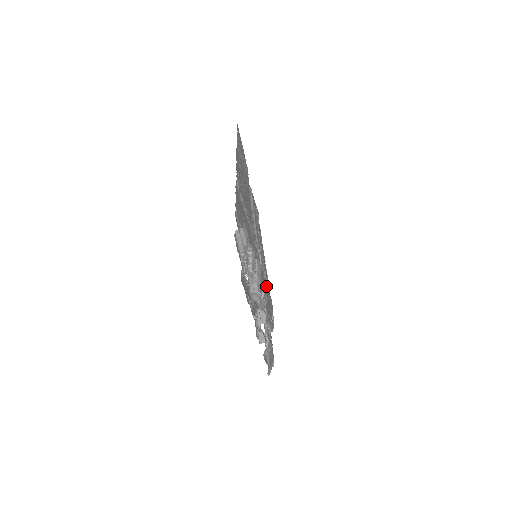
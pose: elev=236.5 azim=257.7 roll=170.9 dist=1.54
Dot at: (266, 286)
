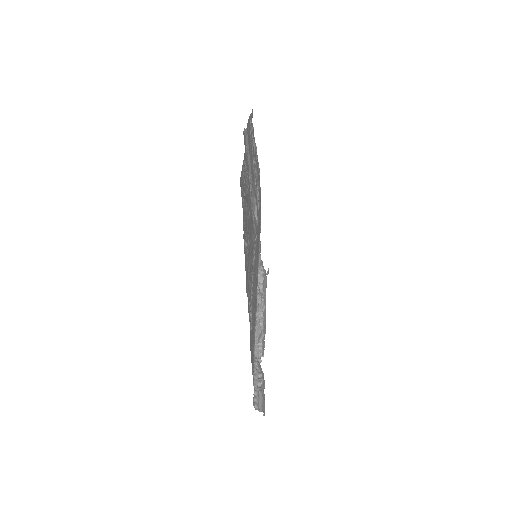
Dot at: occluded
